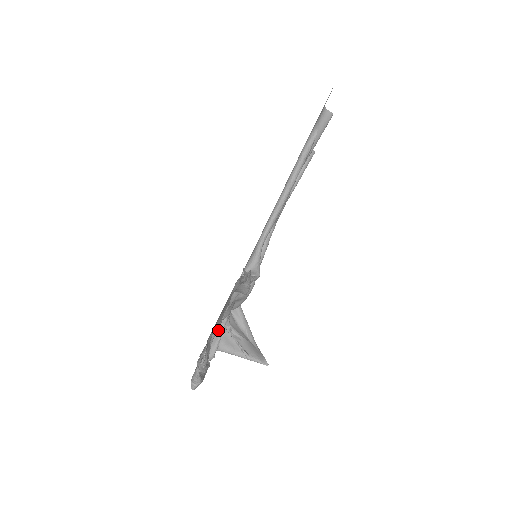
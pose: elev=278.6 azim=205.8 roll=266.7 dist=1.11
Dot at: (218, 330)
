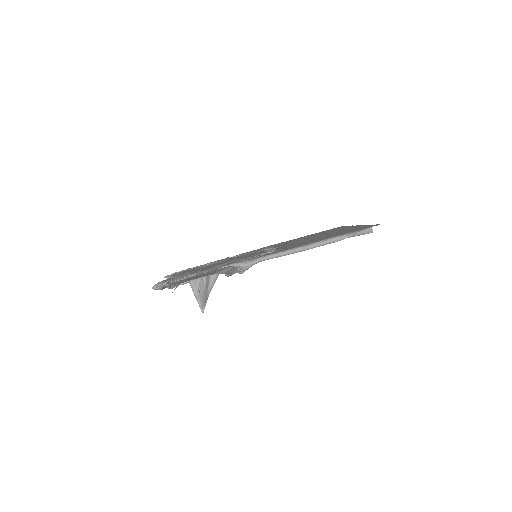
Dot at: occluded
